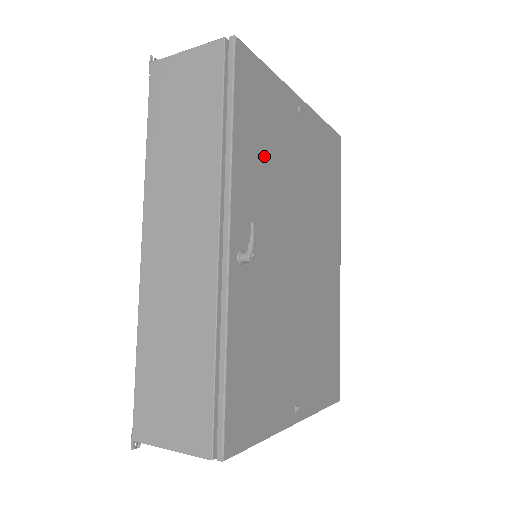
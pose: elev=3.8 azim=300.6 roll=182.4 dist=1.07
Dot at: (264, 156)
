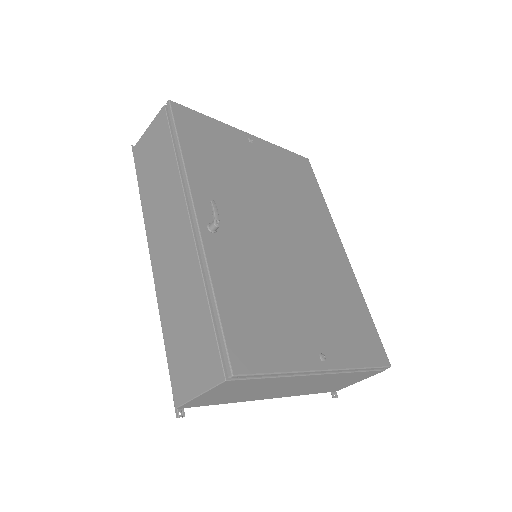
Dot at: (219, 167)
